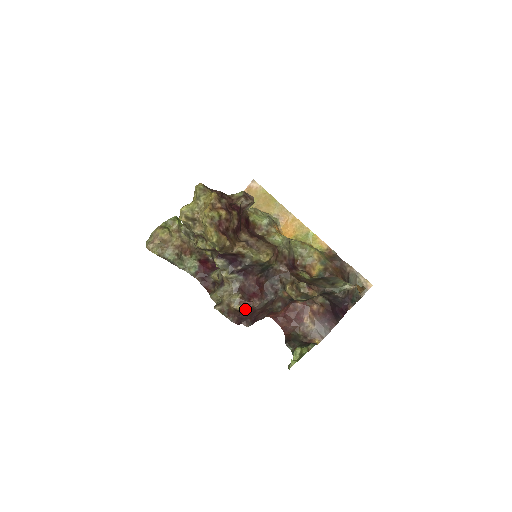
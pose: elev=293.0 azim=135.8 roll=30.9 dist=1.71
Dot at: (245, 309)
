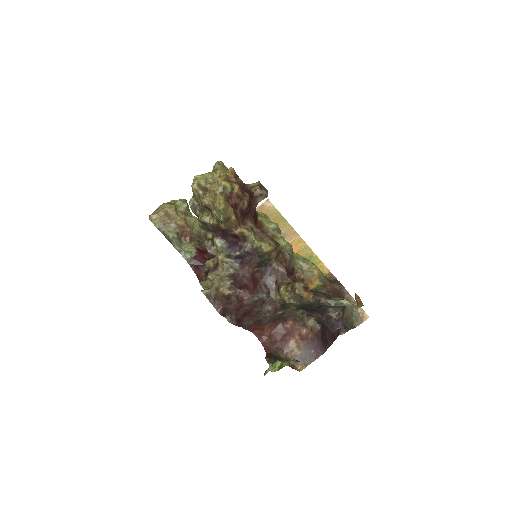
Dot at: (233, 298)
